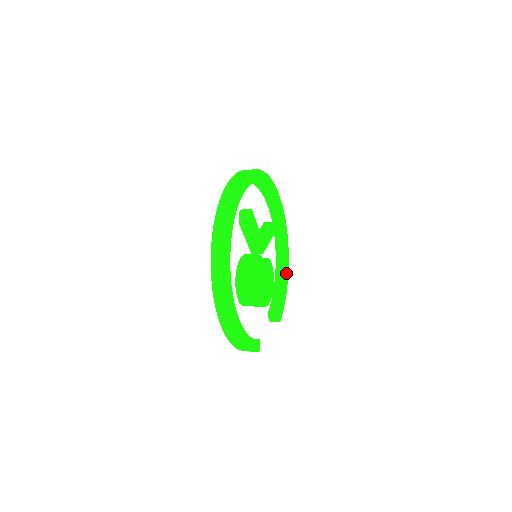
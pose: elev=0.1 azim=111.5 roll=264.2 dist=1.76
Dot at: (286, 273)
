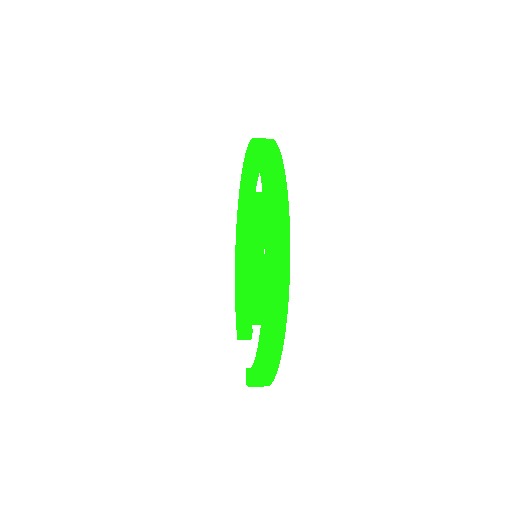
Dot at: occluded
